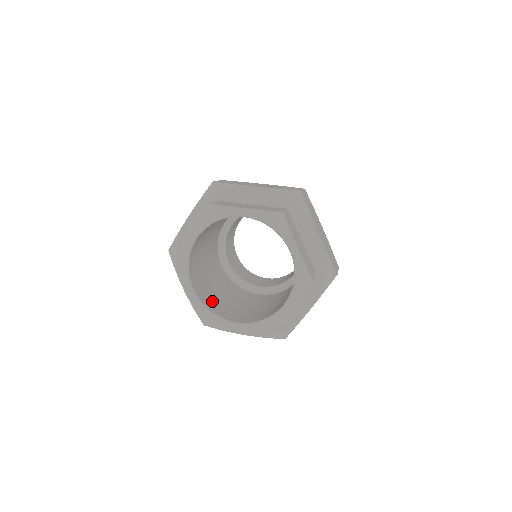
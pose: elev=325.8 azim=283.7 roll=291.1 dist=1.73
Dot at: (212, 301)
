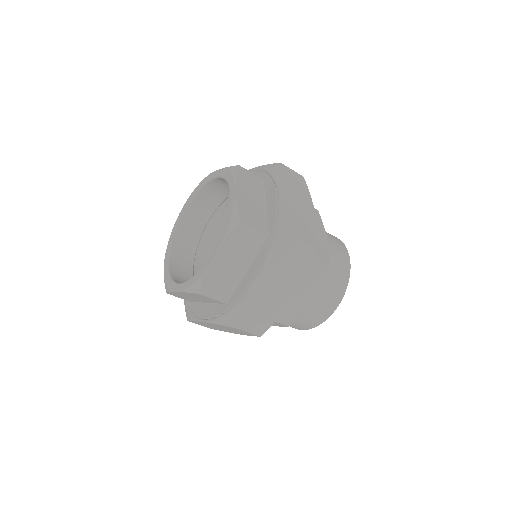
Dot at: (187, 279)
